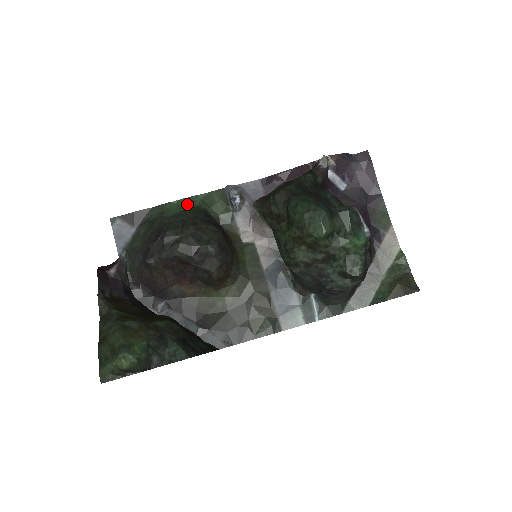
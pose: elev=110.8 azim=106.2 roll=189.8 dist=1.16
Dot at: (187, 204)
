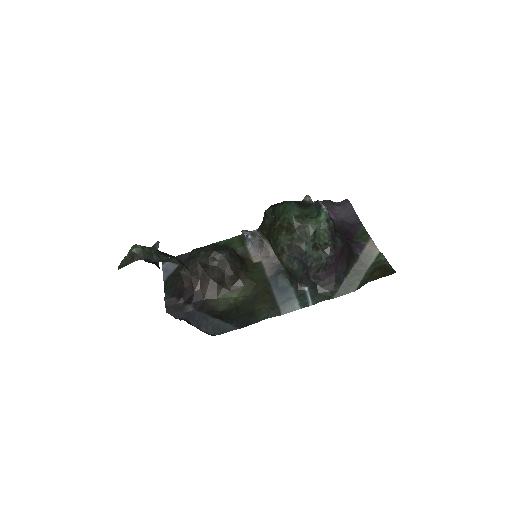
Dot at: occluded
